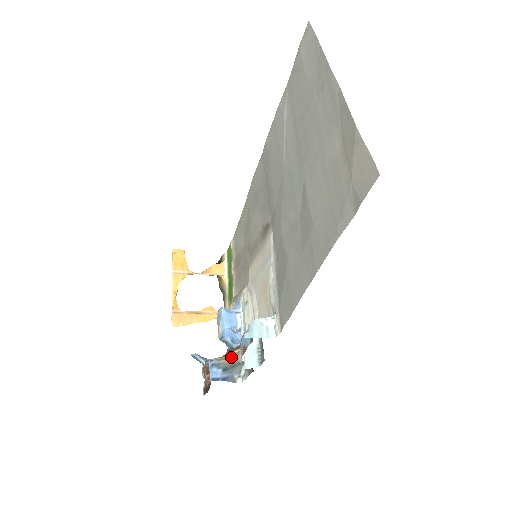
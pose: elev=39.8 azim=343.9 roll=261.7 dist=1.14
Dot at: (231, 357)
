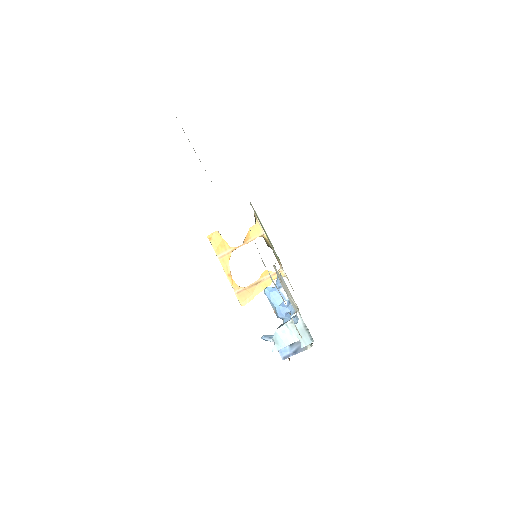
Dot at: occluded
